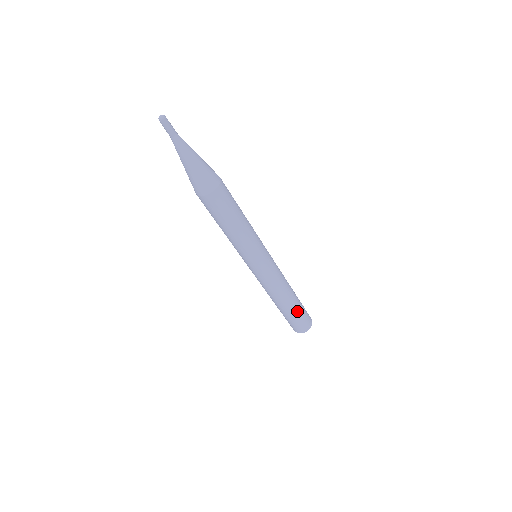
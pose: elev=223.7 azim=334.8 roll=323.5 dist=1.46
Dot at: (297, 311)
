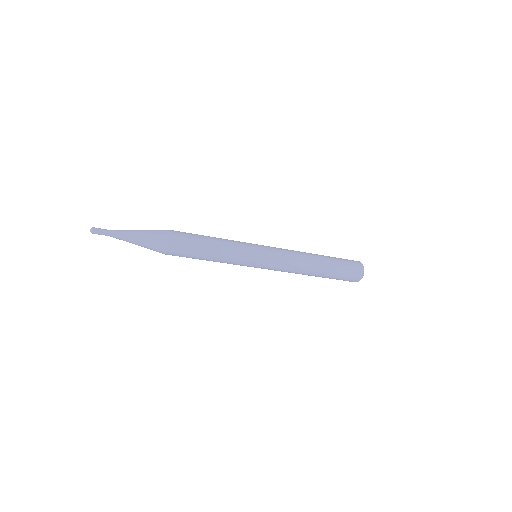
Dot at: (335, 262)
